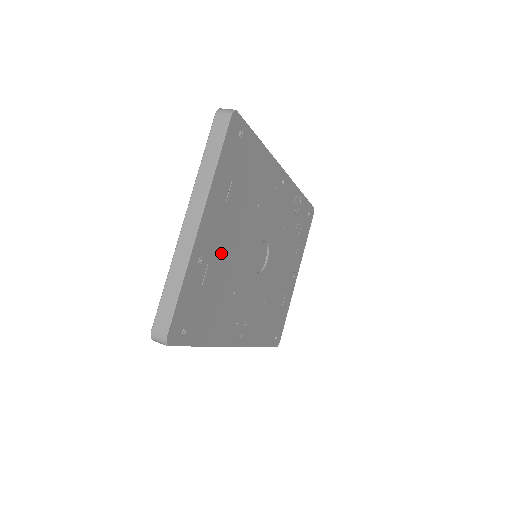
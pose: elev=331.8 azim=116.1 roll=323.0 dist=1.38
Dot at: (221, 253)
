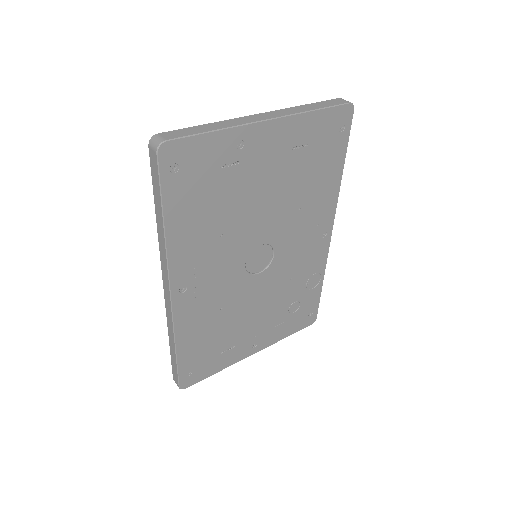
Dot at: (252, 178)
